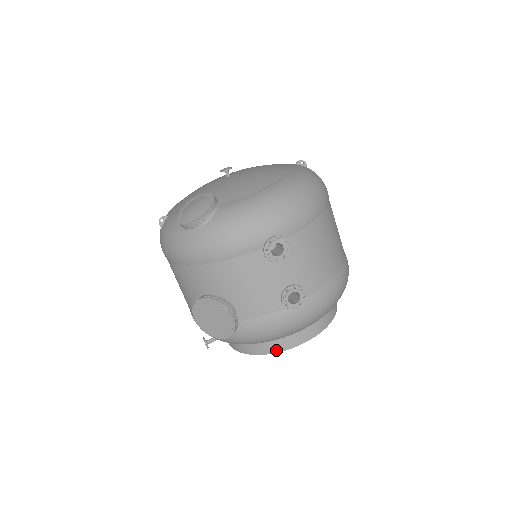
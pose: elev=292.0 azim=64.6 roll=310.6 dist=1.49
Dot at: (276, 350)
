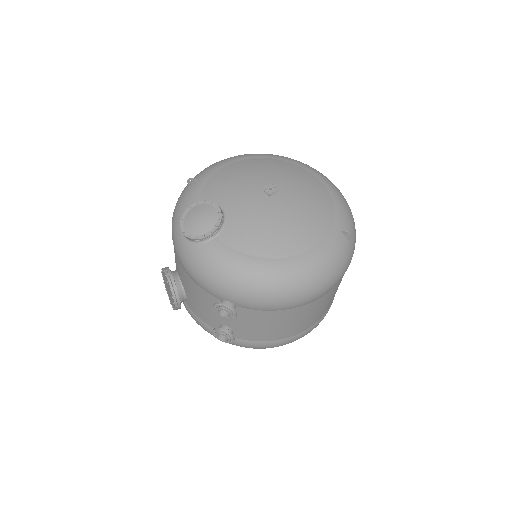
Dot at: occluded
